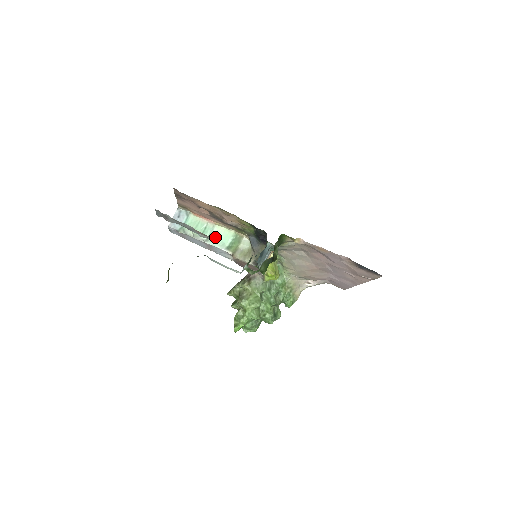
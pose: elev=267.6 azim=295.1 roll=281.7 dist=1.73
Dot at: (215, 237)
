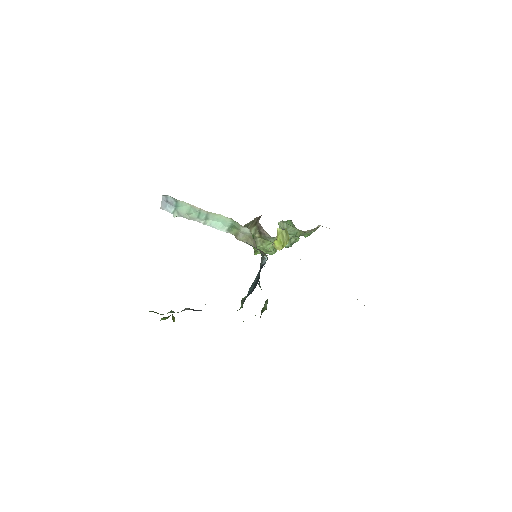
Dot at: (212, 220)
